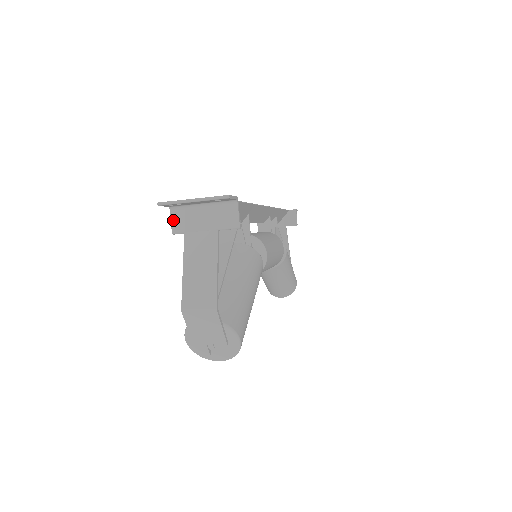
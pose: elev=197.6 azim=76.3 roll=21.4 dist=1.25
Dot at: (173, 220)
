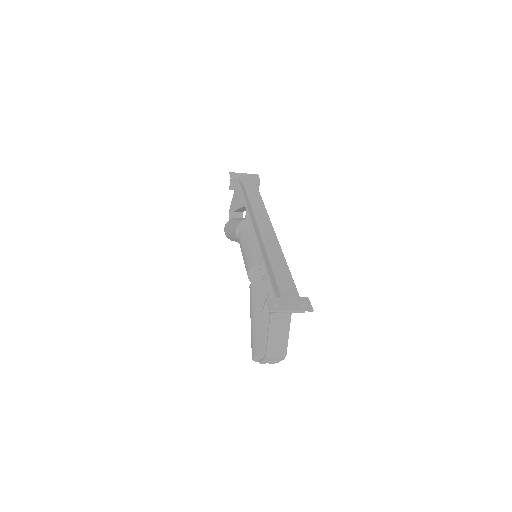
Dot at: (266, 306)
